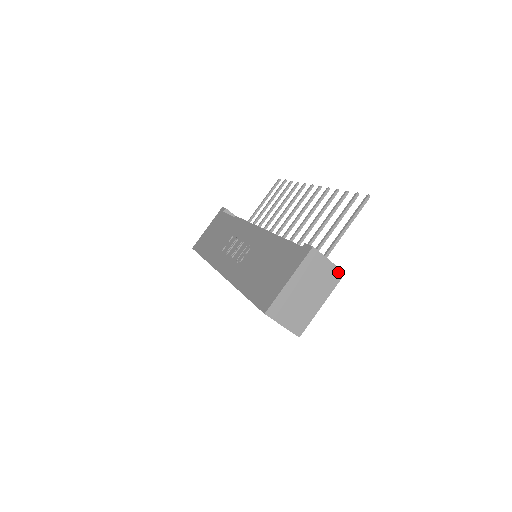
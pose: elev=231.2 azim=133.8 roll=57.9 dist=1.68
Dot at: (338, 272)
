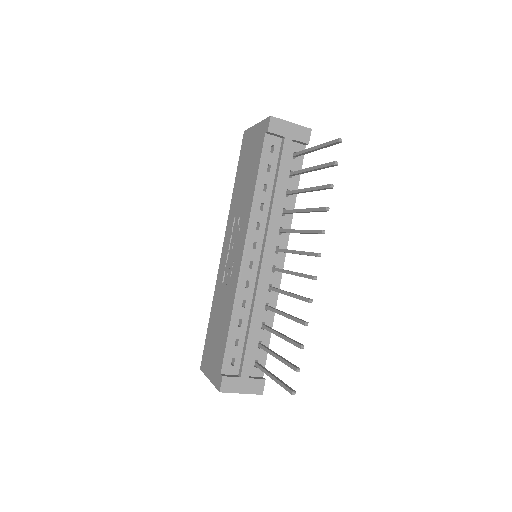
Dot at: (255, 393)
